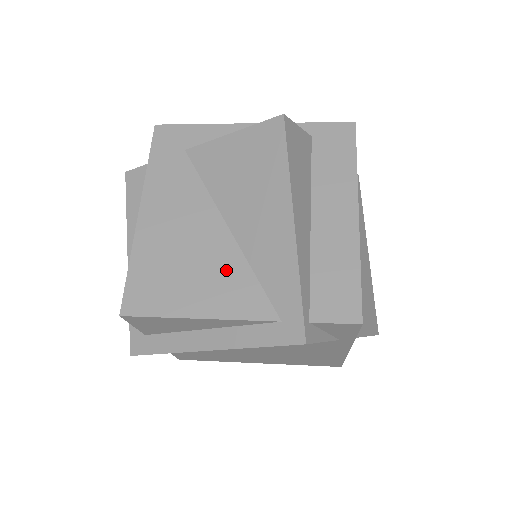
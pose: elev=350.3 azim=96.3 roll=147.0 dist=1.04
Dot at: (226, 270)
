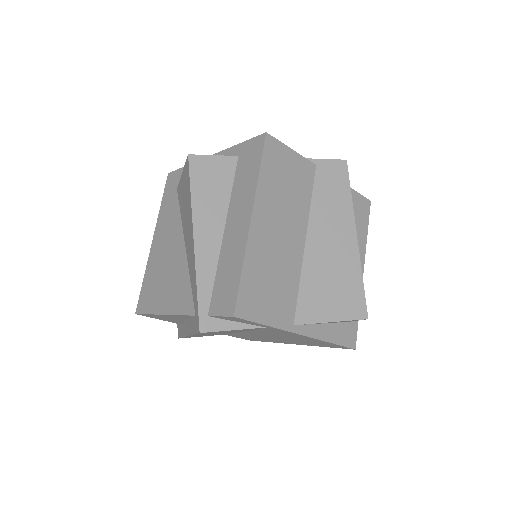
Dot at: (179, 278)
